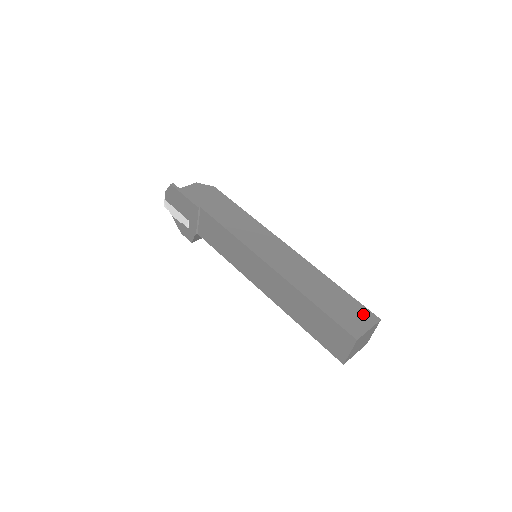
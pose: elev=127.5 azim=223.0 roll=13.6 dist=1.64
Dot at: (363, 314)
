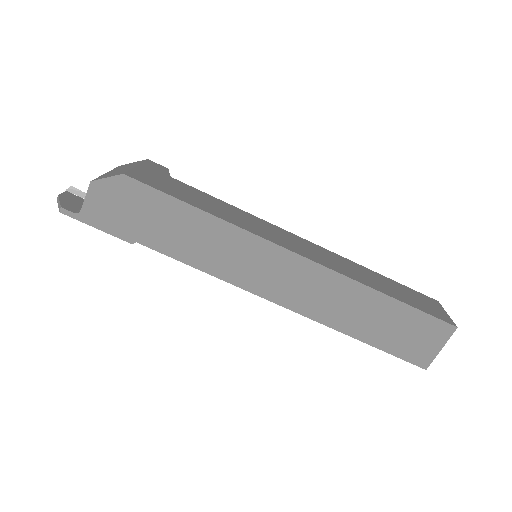
Dot at: (432, 330)
